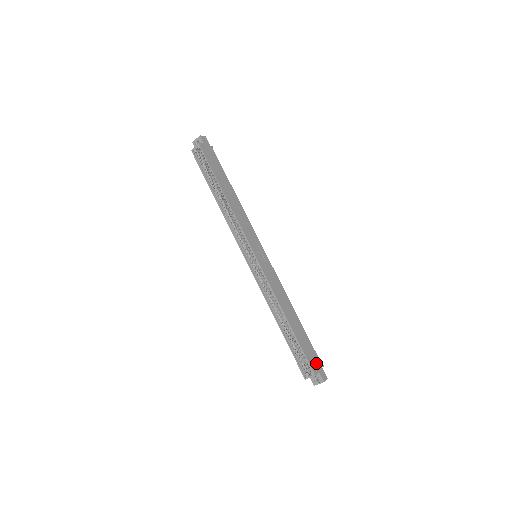
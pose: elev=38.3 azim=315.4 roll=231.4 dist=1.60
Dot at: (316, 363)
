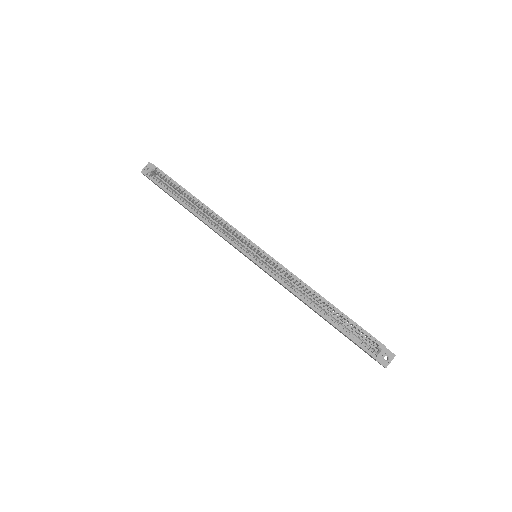
Dot at: occluded
